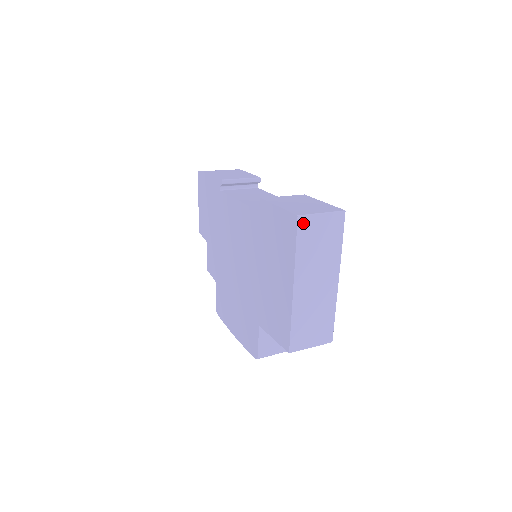
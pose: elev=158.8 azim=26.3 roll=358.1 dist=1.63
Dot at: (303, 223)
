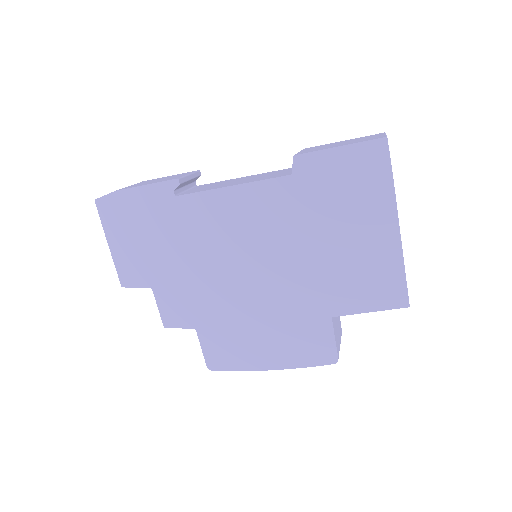
Dot at: (388, 146)
